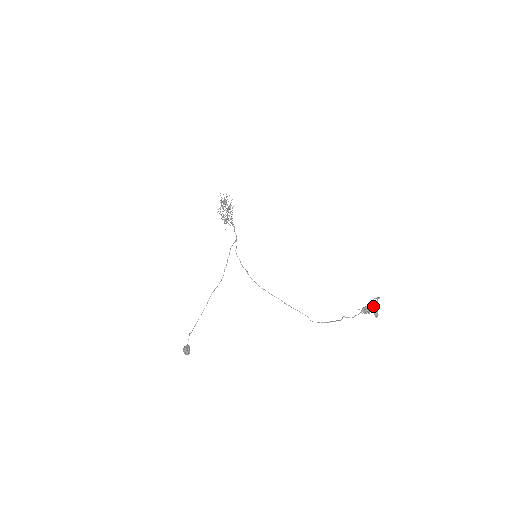
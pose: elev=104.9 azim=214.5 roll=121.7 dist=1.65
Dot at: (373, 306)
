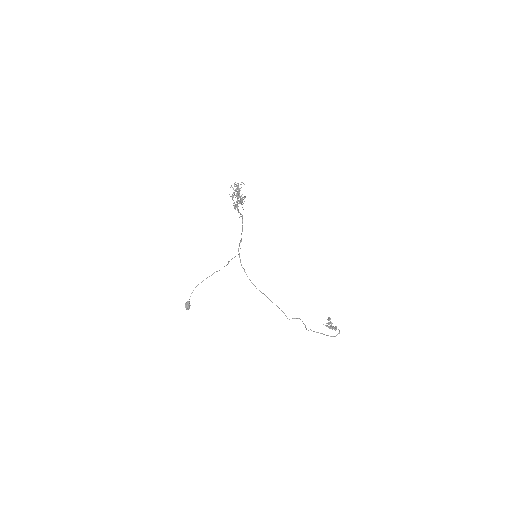
Dot at: occluded
